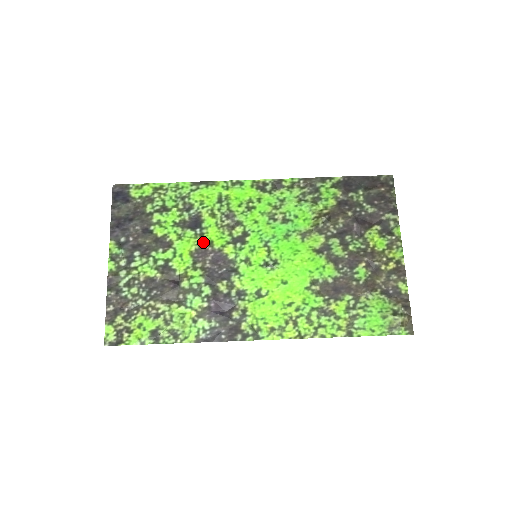
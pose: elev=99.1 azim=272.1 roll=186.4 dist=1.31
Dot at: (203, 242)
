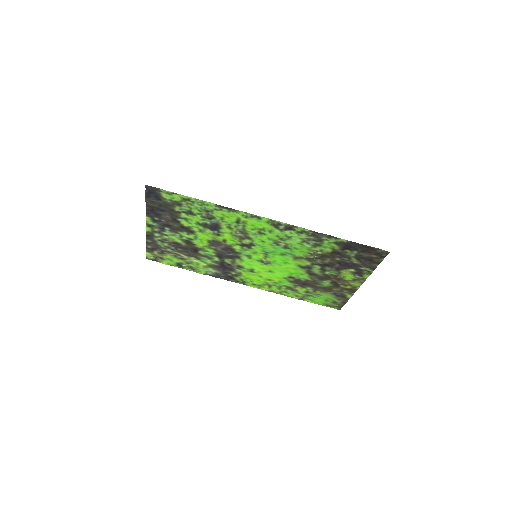
Dot at: (219, 238)
